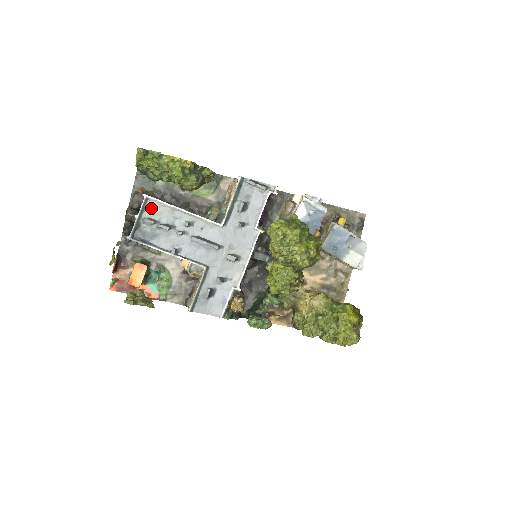
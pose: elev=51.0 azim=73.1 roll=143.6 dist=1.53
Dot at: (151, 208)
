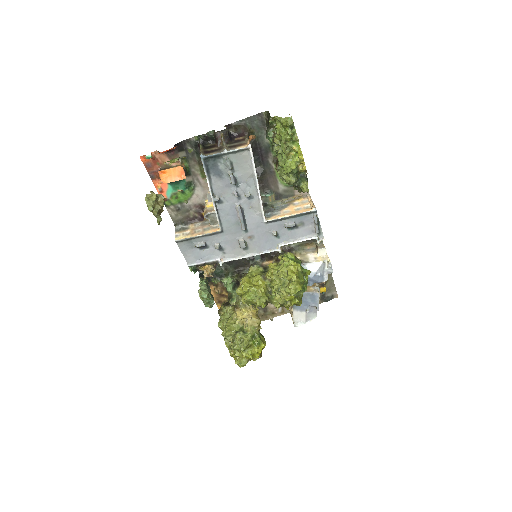
Dot at: (242, 157)
